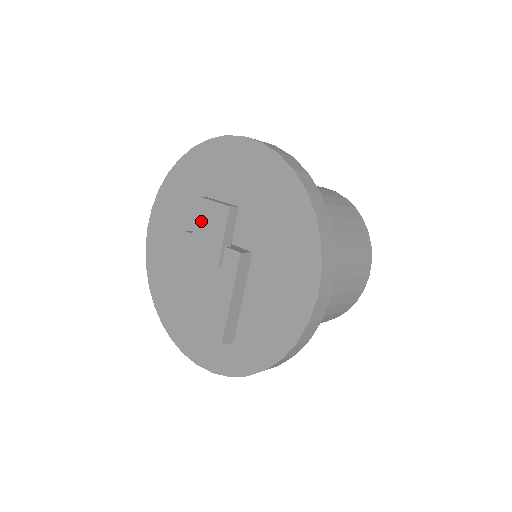
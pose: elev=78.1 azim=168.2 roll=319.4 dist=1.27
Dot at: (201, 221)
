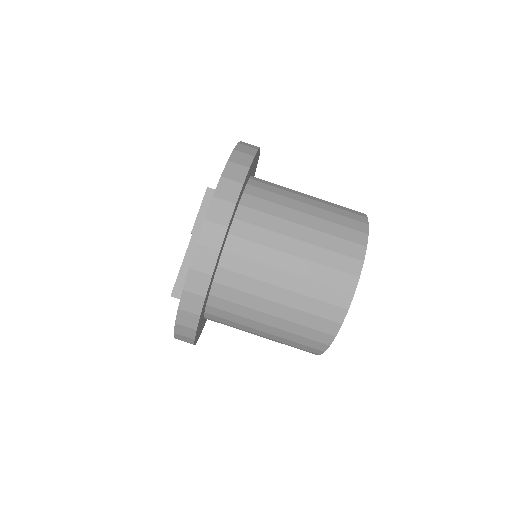
Dot at: occluded
